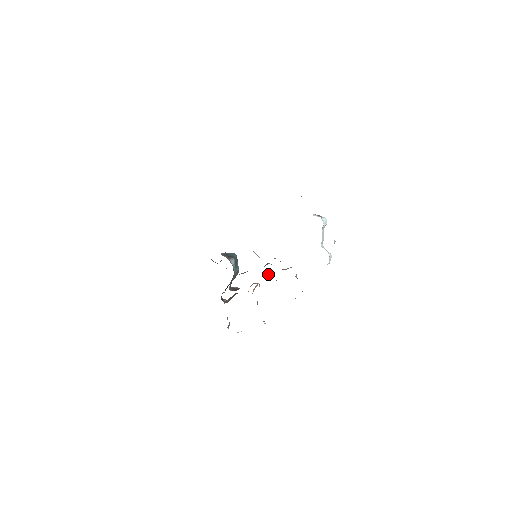
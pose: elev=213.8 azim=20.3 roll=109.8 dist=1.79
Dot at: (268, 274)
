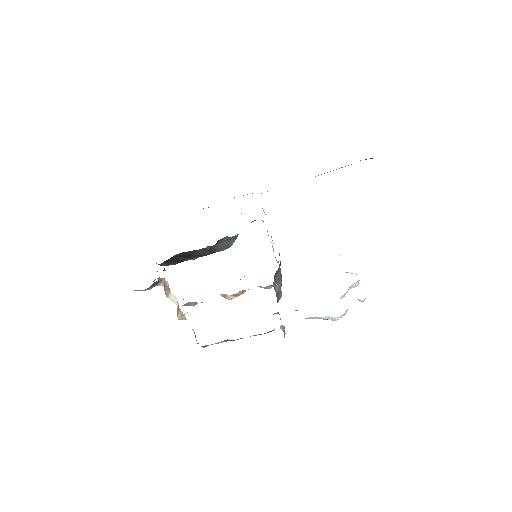
Dot at: (239, 291)
